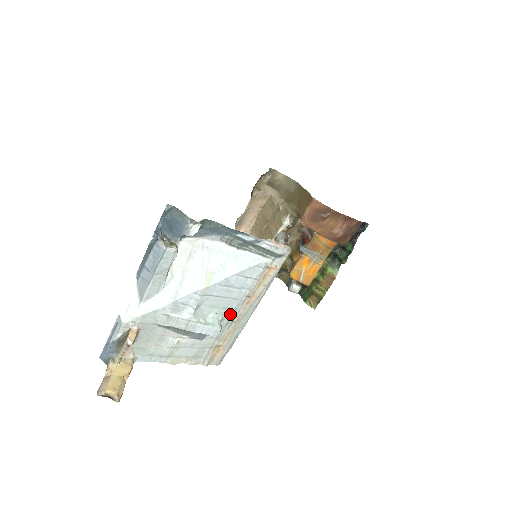
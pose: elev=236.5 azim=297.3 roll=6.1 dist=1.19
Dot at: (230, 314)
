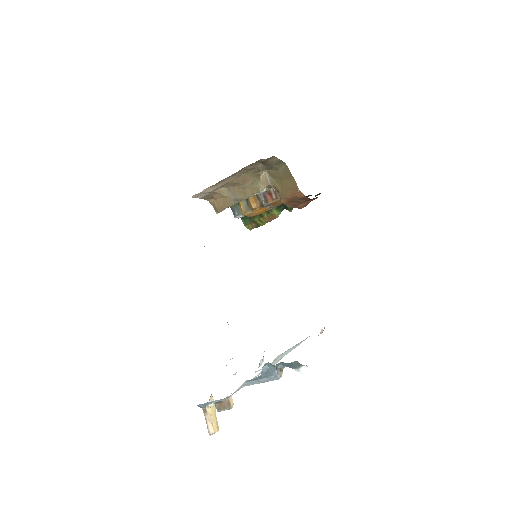
Dot at: occluded
